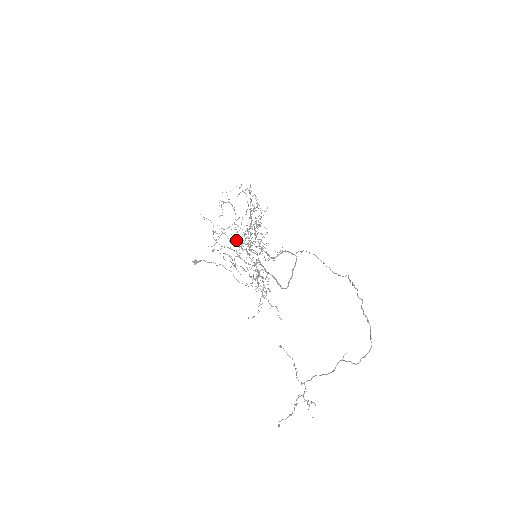
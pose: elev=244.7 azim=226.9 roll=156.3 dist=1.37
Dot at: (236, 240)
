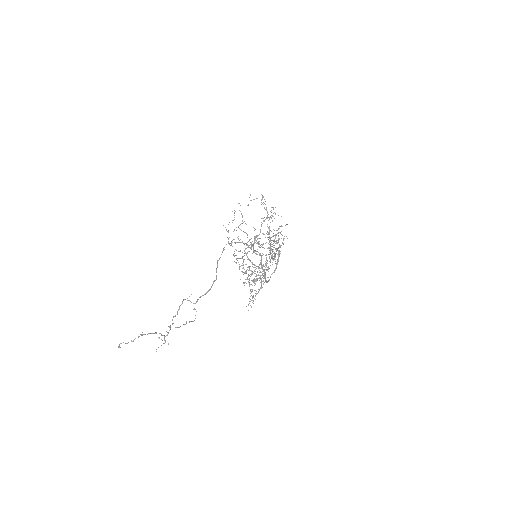
Dot at: occluded
